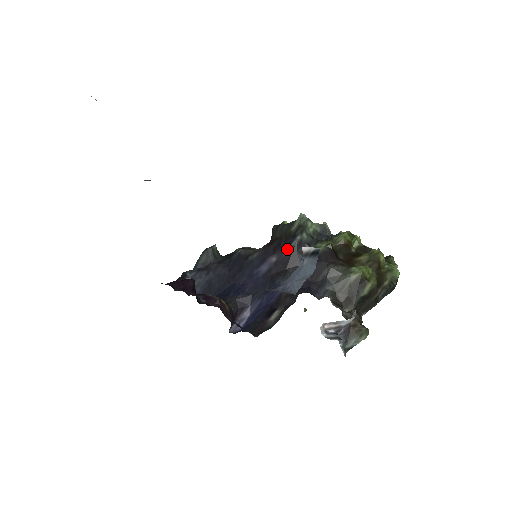
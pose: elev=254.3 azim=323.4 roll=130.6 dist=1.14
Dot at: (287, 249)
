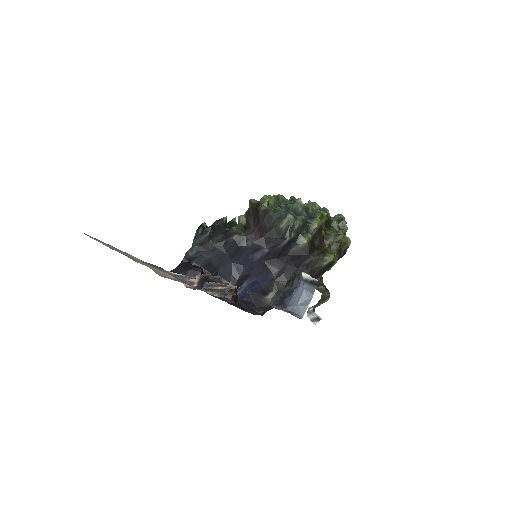
Dot at: (278, 246)
